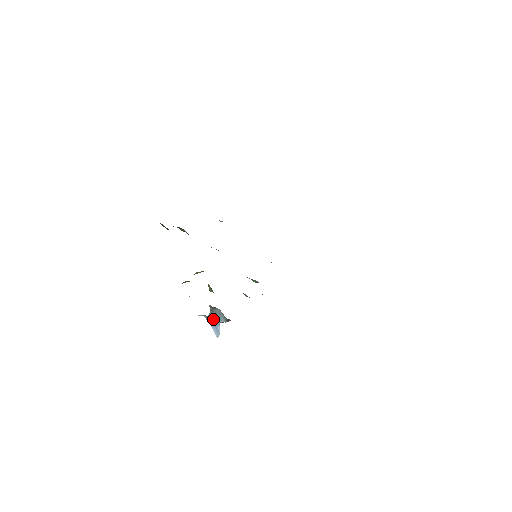
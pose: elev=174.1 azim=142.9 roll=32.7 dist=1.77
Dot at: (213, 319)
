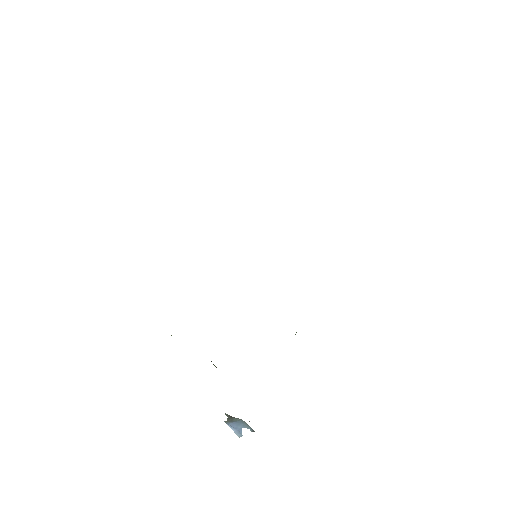
Dot at: (232, 423)
